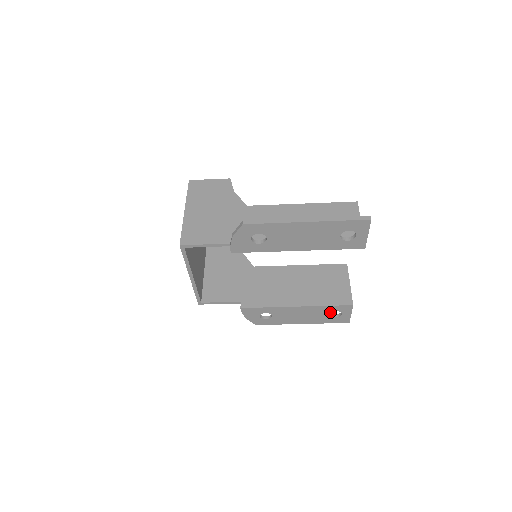
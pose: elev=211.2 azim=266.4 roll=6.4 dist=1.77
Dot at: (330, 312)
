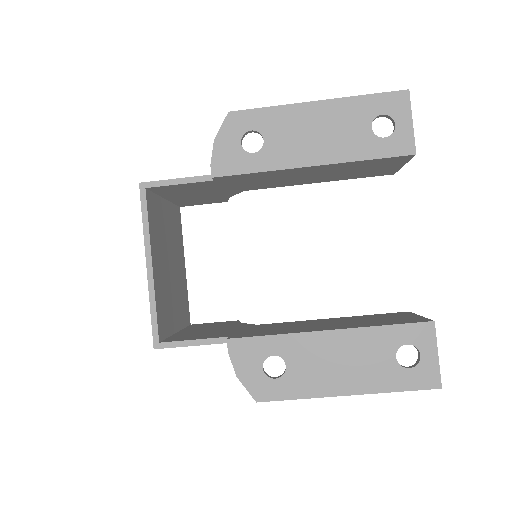
Dot at: (395, 349)
